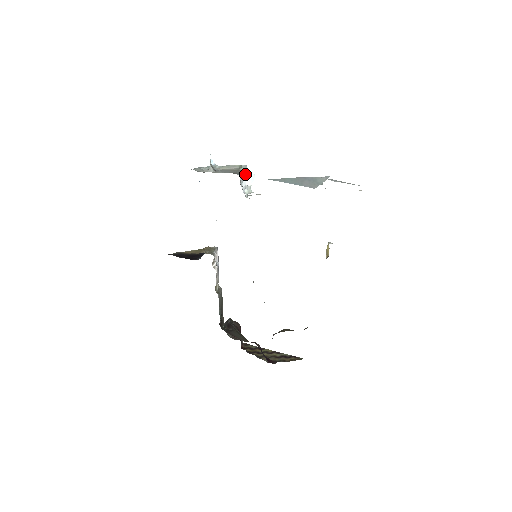
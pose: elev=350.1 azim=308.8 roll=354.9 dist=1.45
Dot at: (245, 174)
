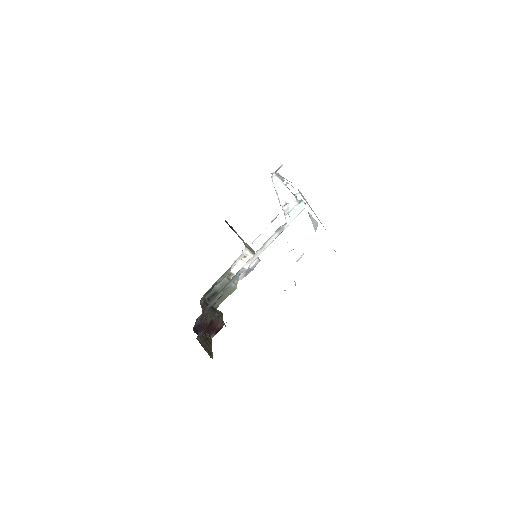
Dot at: (291, 194)
